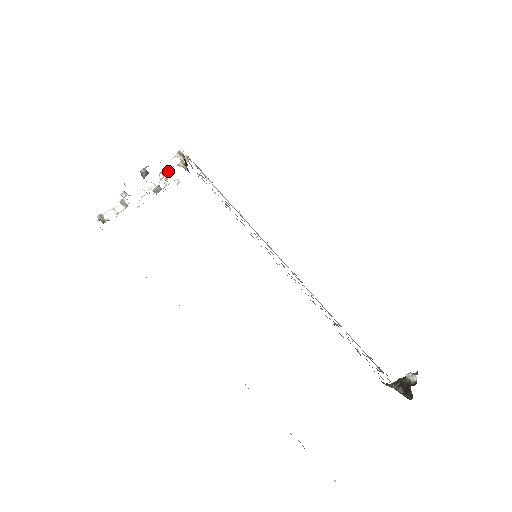
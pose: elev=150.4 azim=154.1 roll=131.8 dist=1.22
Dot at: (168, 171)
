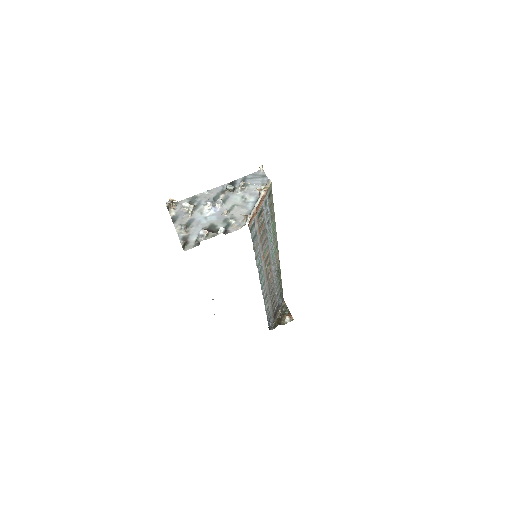
Dot at: (229, 220)
